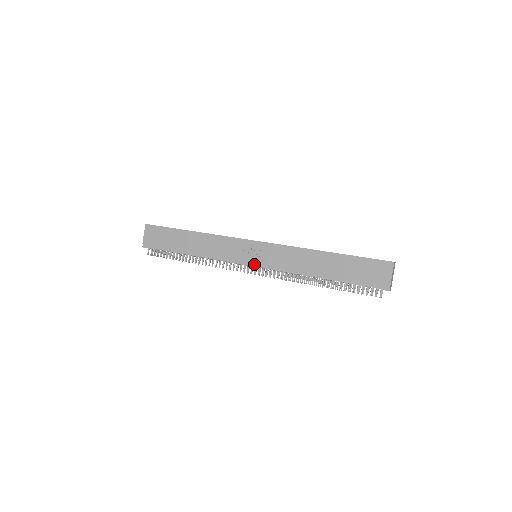
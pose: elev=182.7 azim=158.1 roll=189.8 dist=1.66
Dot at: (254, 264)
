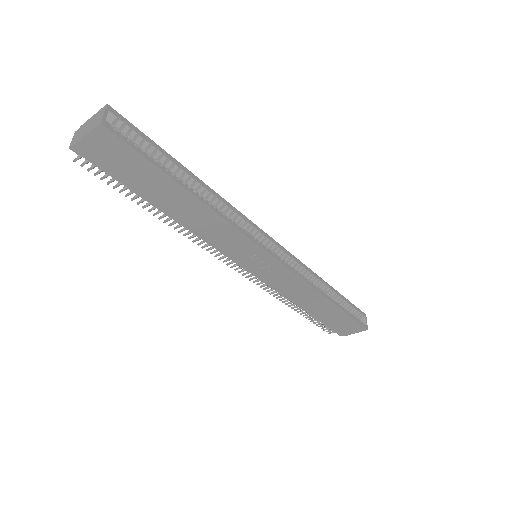
Dot at: (248, 269)
